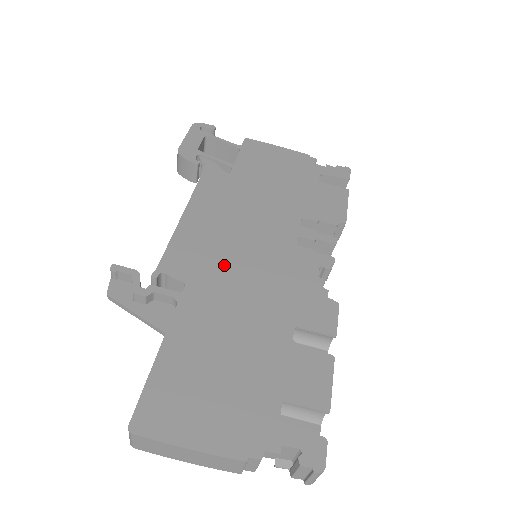
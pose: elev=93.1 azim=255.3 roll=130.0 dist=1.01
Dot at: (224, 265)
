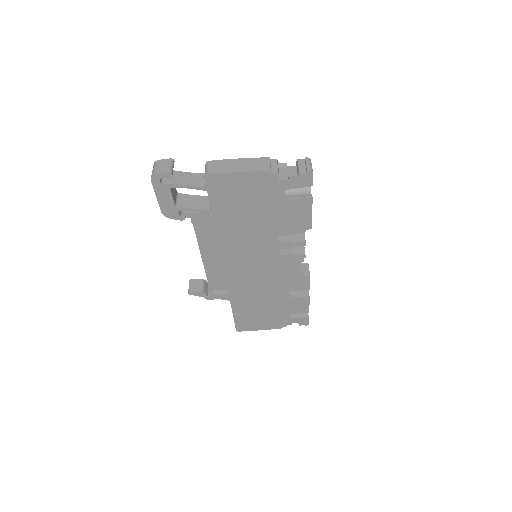
Dot at: (242, 278)
